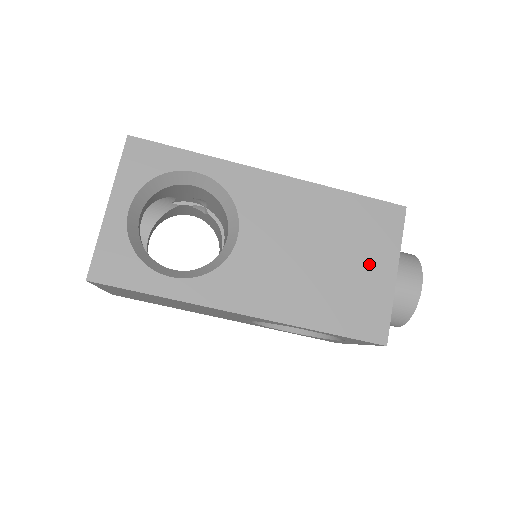
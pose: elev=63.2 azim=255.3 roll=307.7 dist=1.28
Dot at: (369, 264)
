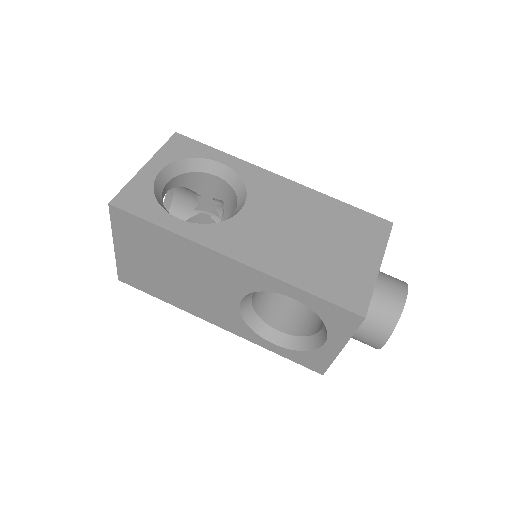
Dot at: (355, 252)
